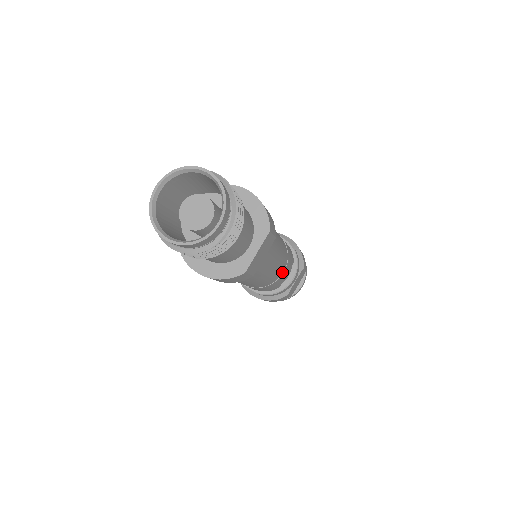
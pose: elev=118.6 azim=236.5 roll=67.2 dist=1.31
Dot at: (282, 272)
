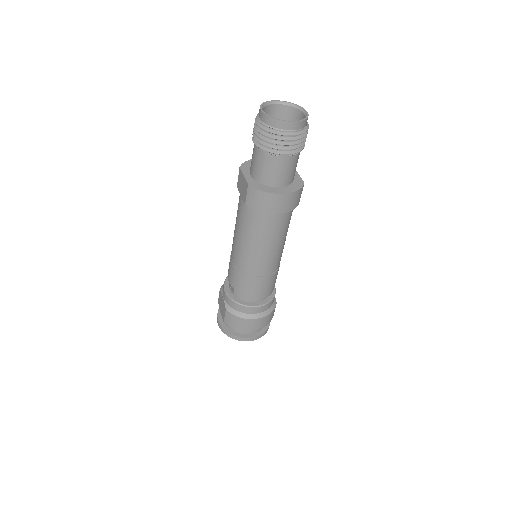
Dot at: occluded
